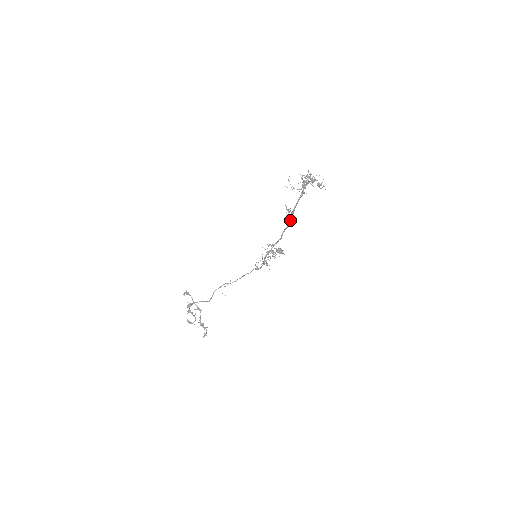
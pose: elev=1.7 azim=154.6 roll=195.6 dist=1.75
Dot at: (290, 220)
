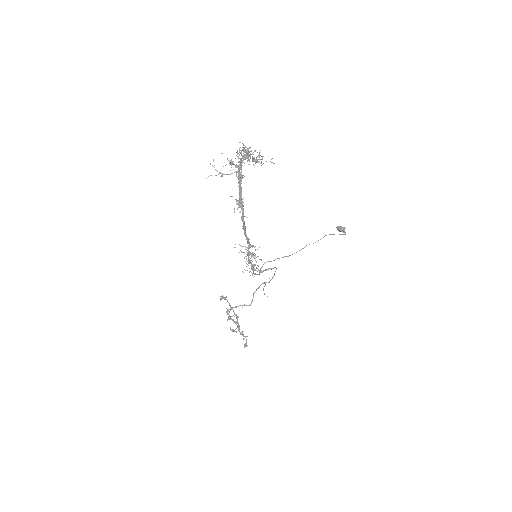
Dot at: (242, 215)
